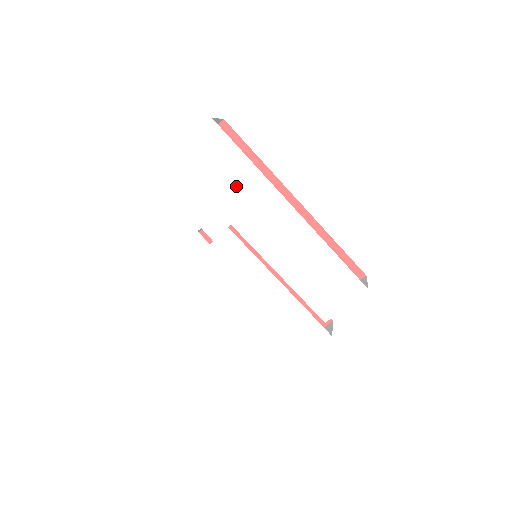
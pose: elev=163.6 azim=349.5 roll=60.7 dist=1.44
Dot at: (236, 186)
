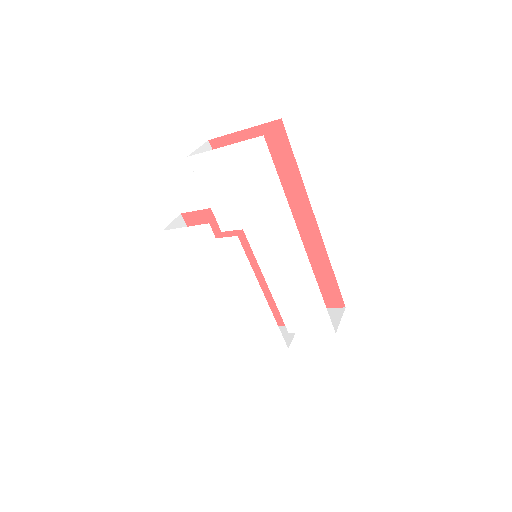
Dot at: (261, 203)
